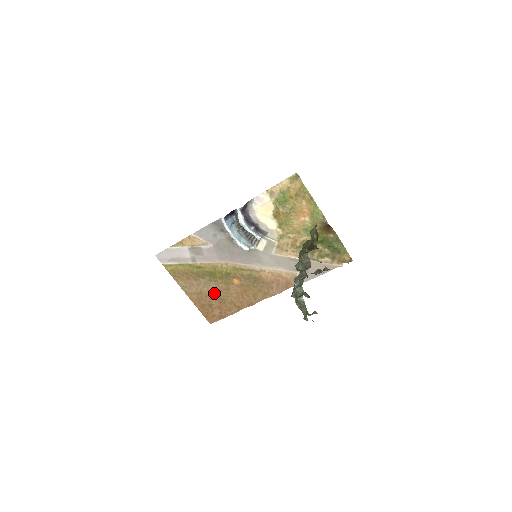
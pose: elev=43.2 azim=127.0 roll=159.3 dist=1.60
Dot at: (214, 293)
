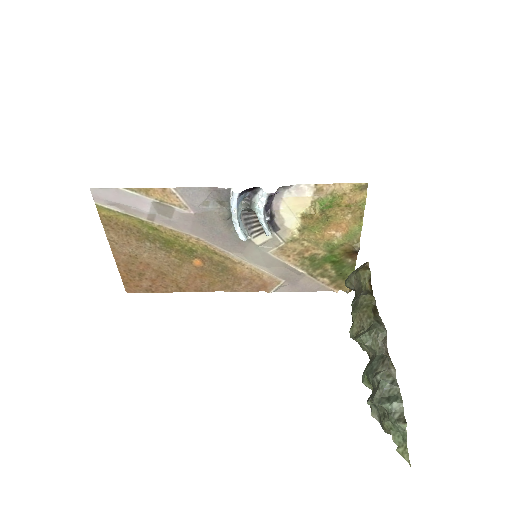
Dot at: (156, 263)
